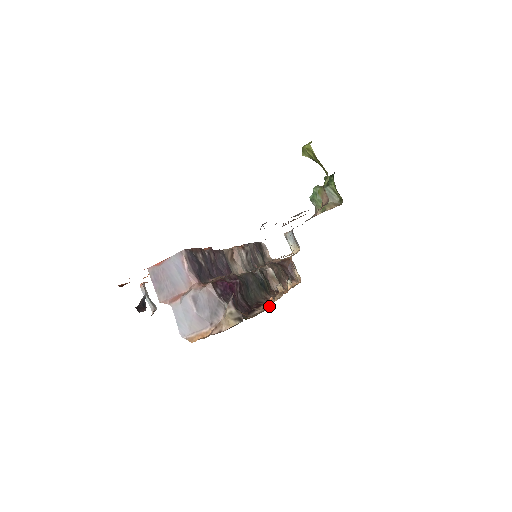
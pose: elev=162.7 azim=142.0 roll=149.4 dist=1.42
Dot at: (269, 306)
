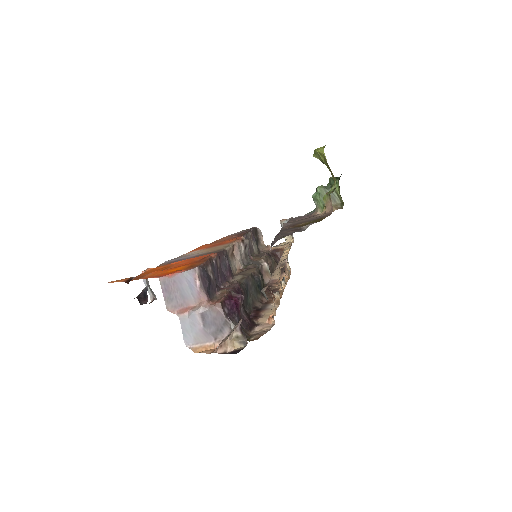
Dot at: (269, 324)
